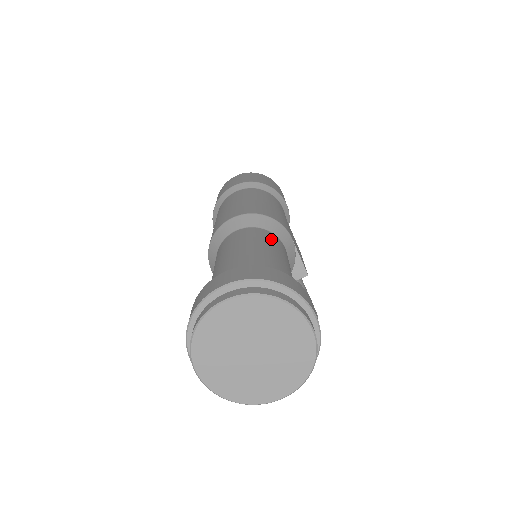
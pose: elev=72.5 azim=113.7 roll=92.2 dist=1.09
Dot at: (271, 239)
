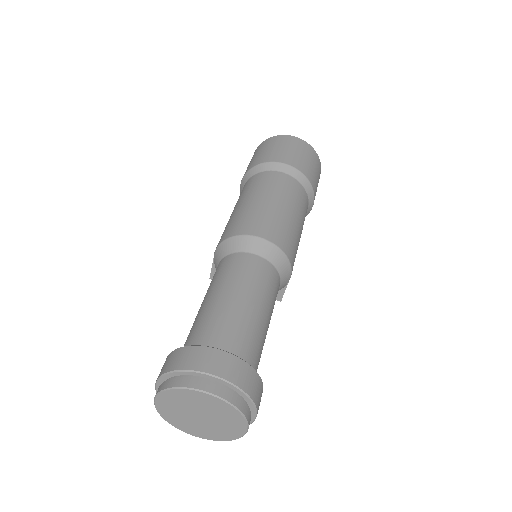
Dot at: (273, 288)
